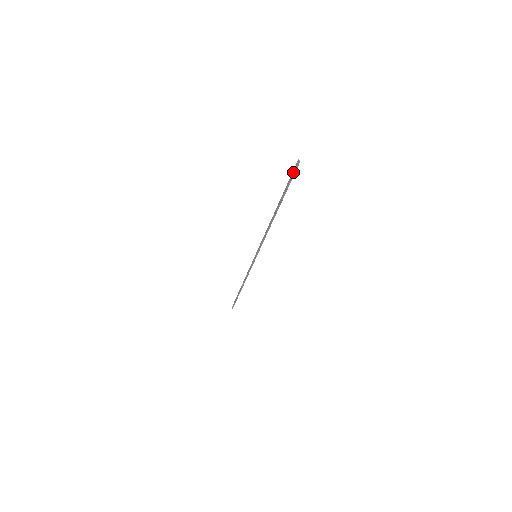
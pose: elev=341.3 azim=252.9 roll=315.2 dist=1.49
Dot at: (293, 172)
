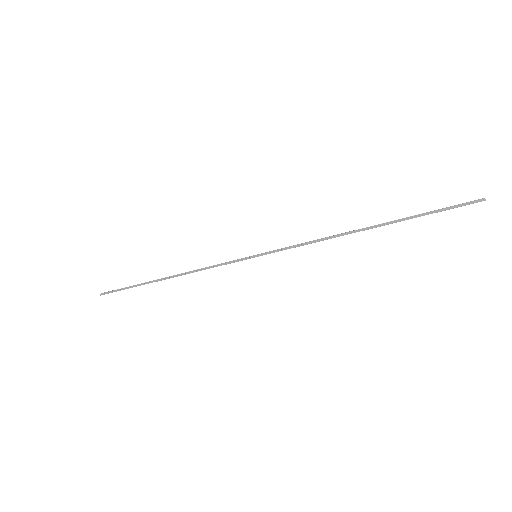
Dot at: (461, 206)
